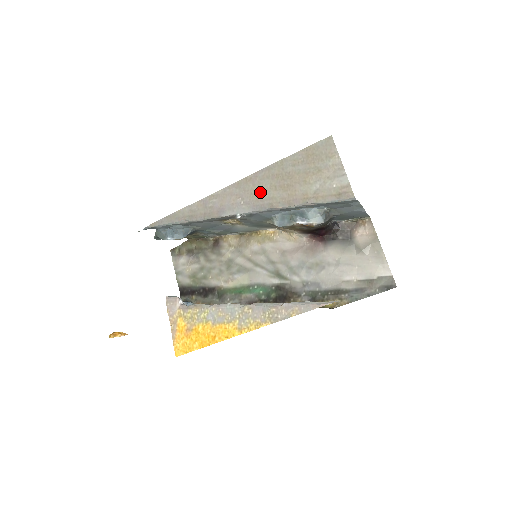
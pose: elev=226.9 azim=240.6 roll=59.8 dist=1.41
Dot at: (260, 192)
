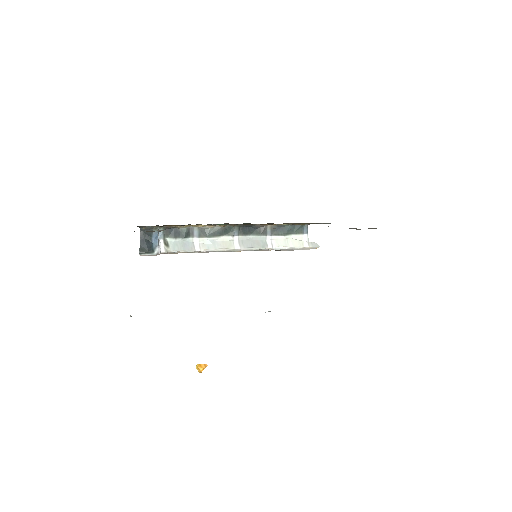
Dot at: occluded
